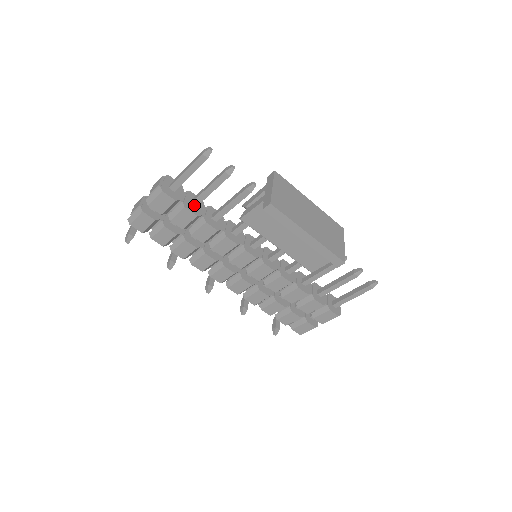
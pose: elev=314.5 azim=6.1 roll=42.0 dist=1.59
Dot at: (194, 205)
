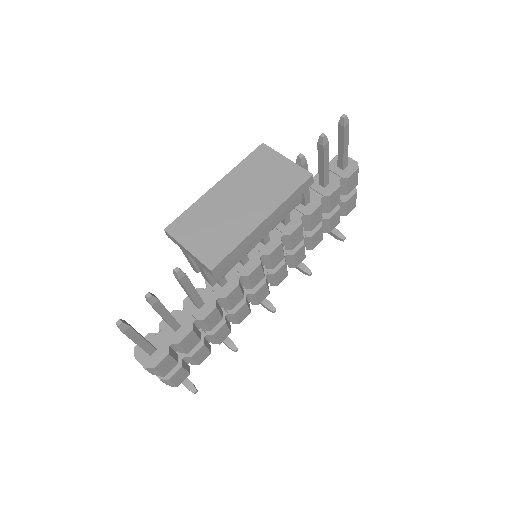
Dot at: (178, 328)
